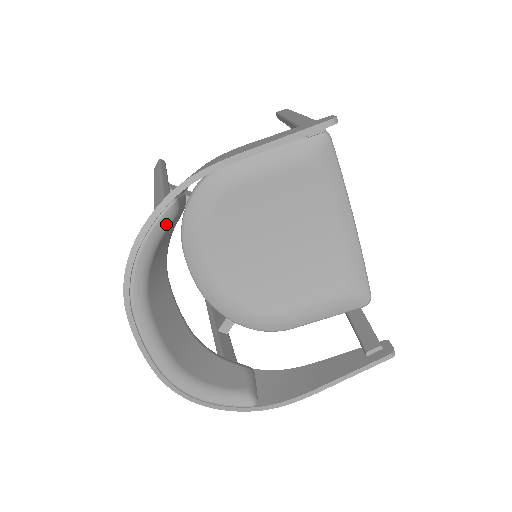
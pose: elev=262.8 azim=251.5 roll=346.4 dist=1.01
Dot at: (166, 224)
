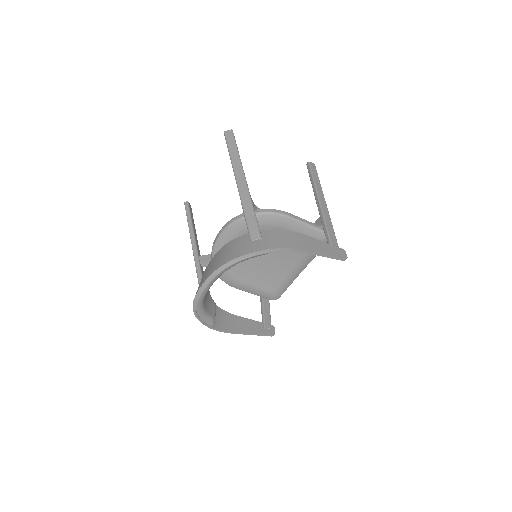
Dot at: (260, 255)
